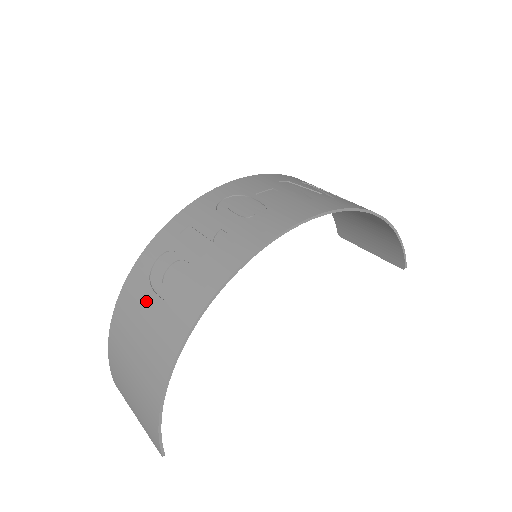
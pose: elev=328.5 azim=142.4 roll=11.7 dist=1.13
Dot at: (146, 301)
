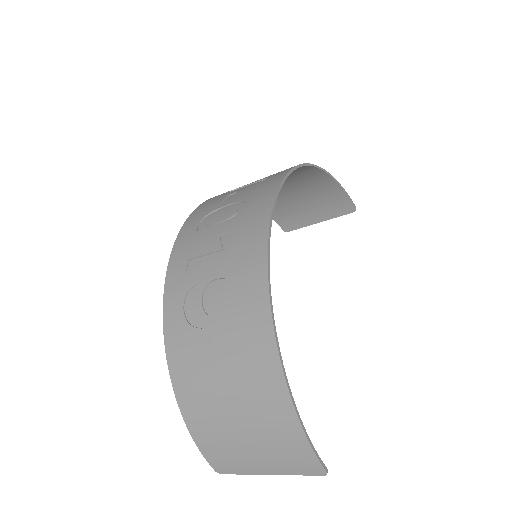
Dot at: (204, 343)
